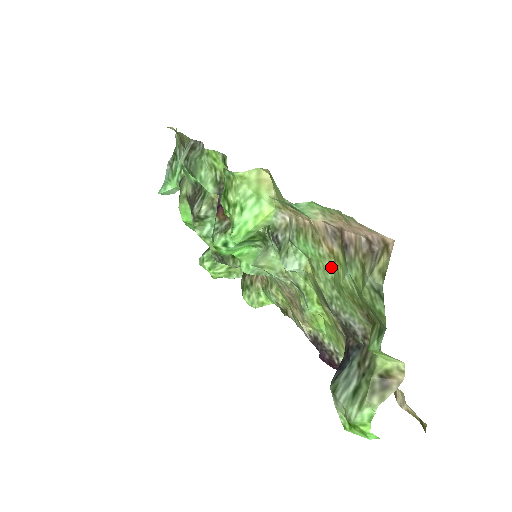
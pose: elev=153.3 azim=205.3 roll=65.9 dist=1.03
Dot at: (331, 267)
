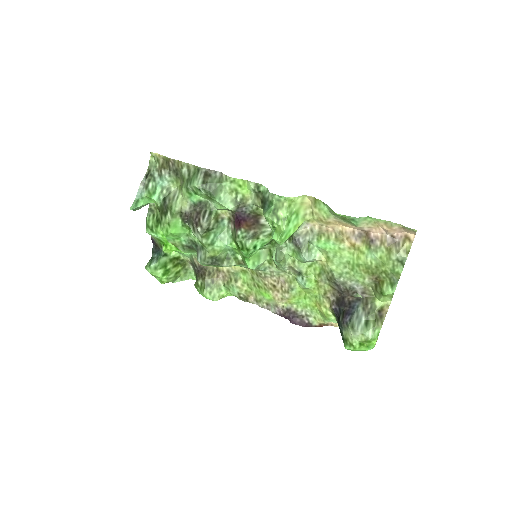
Dot at: (349, 255)
